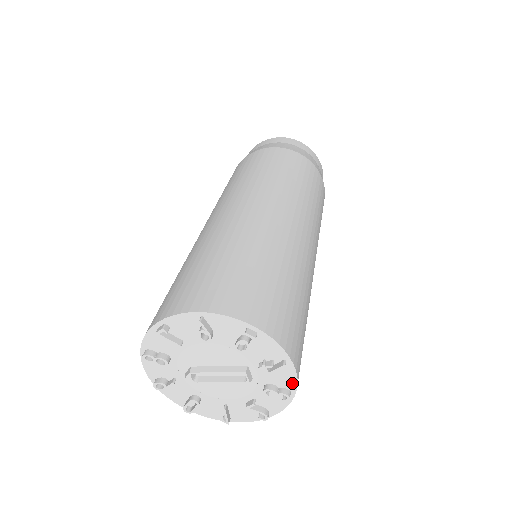
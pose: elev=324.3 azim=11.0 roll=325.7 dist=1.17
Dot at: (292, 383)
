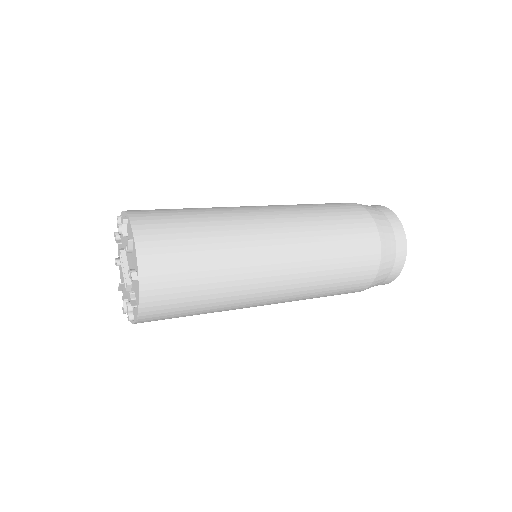
Dot at: (135, 318)
